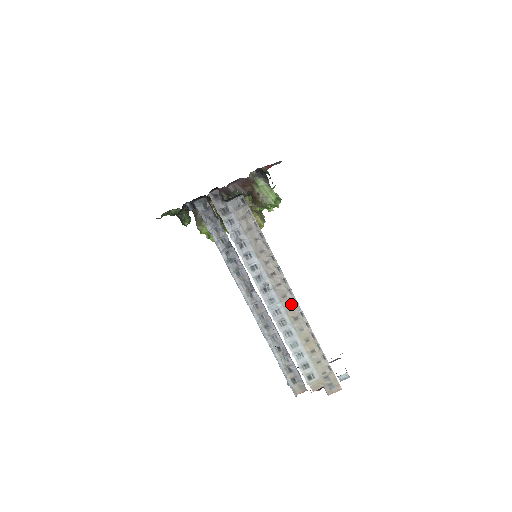
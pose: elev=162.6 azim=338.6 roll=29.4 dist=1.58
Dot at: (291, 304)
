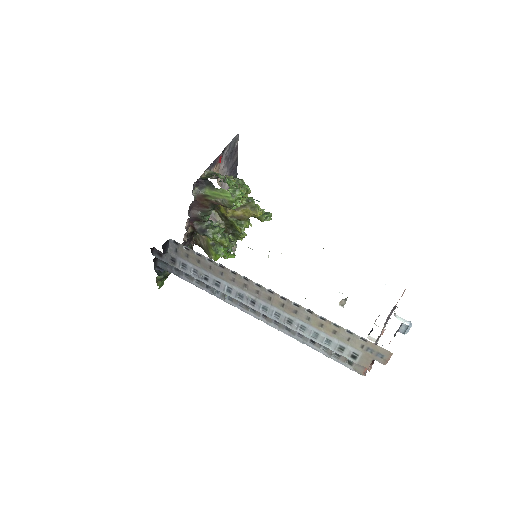
Dot at: (280, 302)
